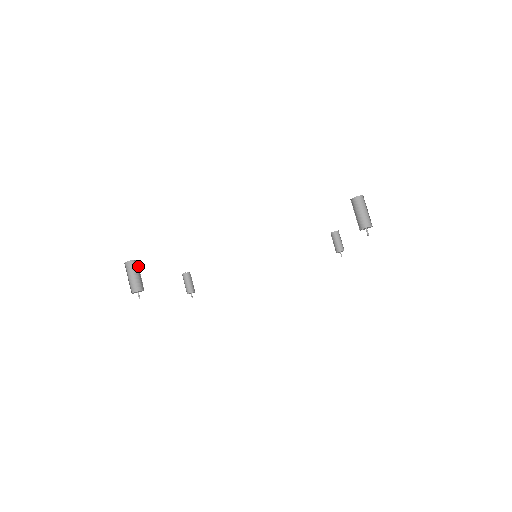
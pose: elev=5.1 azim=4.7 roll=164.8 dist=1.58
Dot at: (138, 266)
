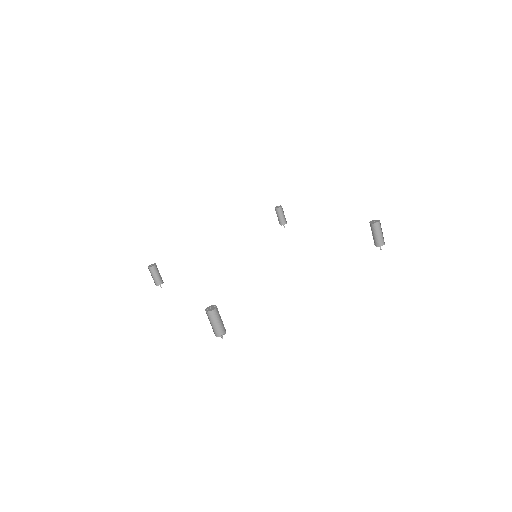
Dot at: (156, 269)
